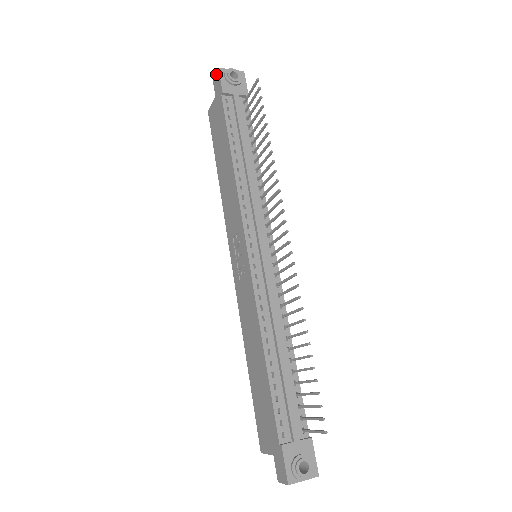
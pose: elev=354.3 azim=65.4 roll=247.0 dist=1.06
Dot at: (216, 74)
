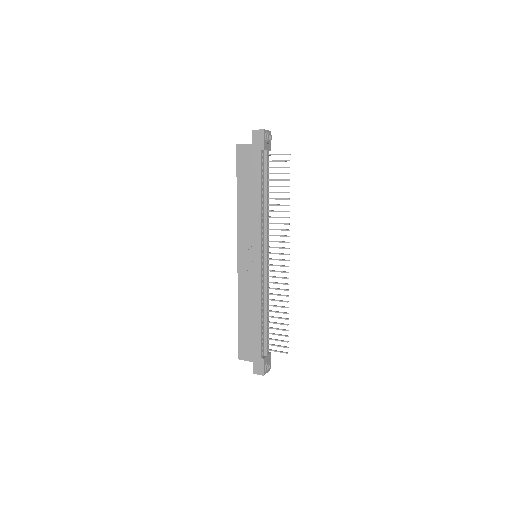
Dot at: (259, 131)
